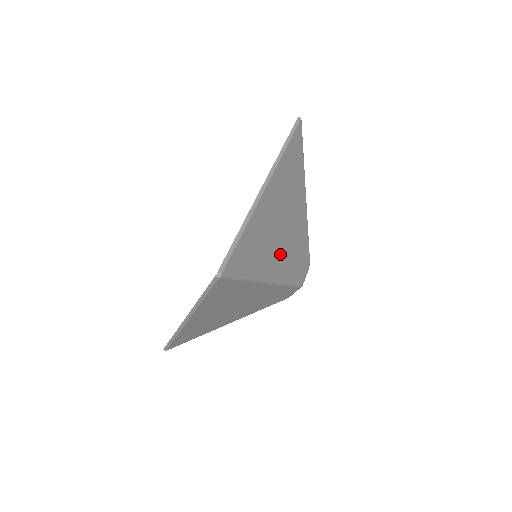
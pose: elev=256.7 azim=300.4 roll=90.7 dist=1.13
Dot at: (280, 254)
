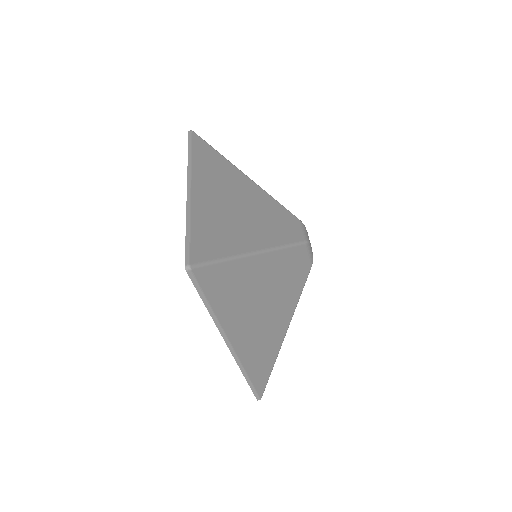
Dot at: (254, 227)
